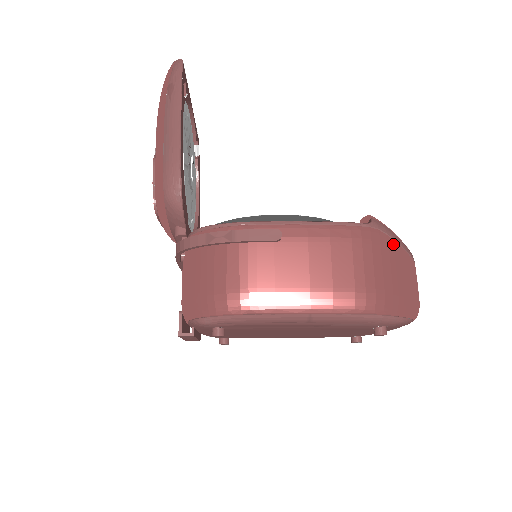
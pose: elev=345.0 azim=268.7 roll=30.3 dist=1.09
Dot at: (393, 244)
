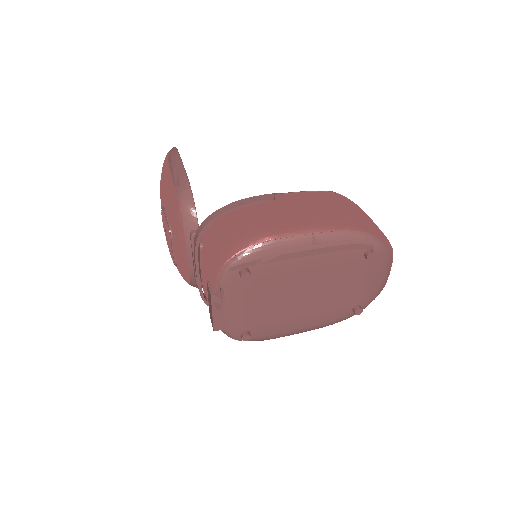
Dot at: (354, 203)
